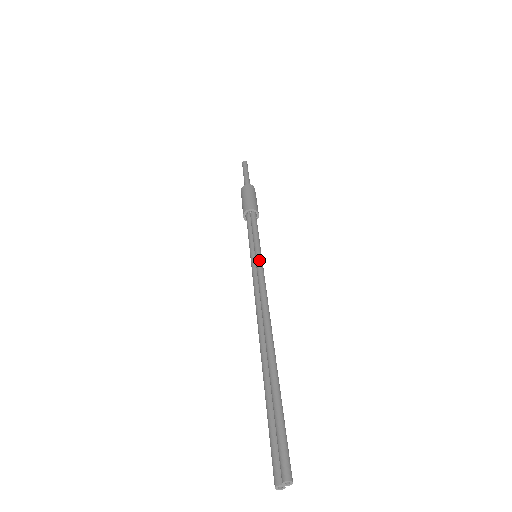
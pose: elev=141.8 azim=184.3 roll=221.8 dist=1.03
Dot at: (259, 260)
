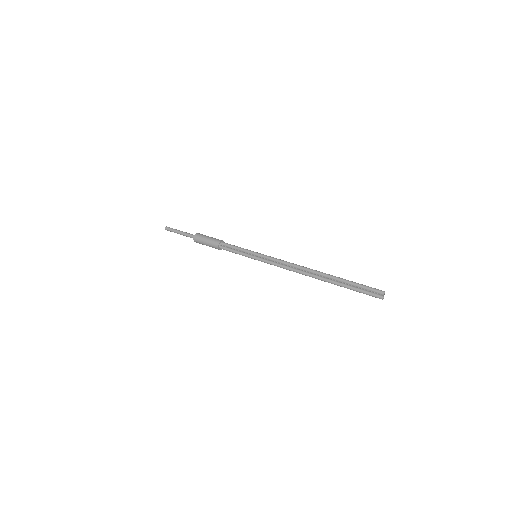
Dot at: (264, 255)
